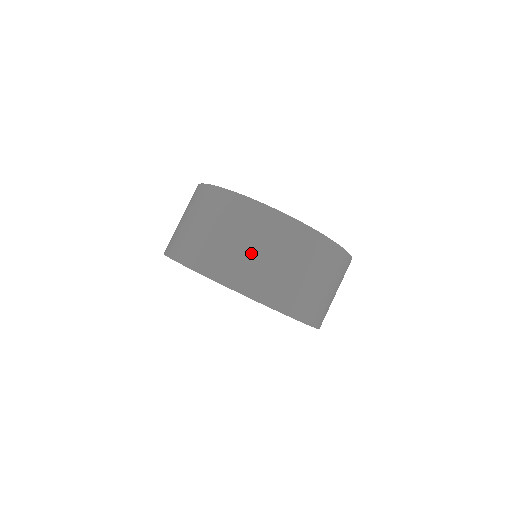
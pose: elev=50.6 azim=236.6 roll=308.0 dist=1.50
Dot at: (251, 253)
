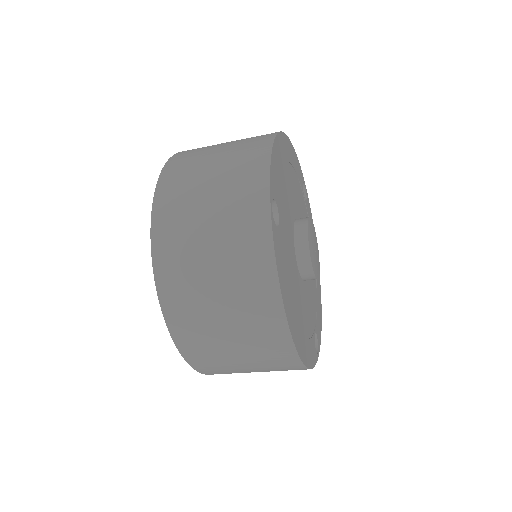
Dot at: (203, 194)
